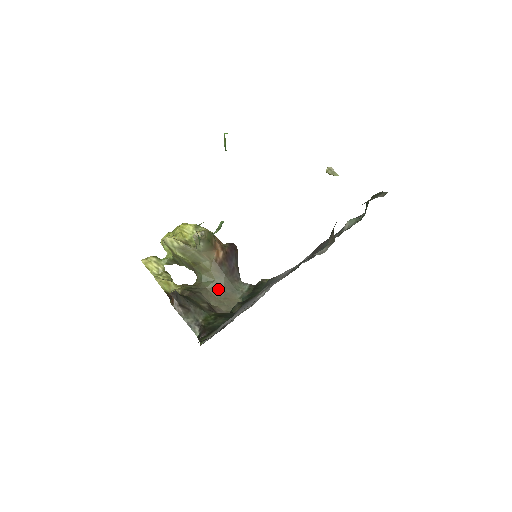
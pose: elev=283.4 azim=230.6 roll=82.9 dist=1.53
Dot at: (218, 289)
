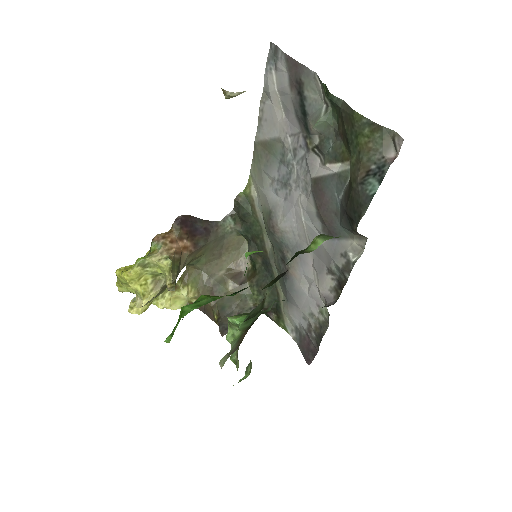
Dot at: (214, 254)
